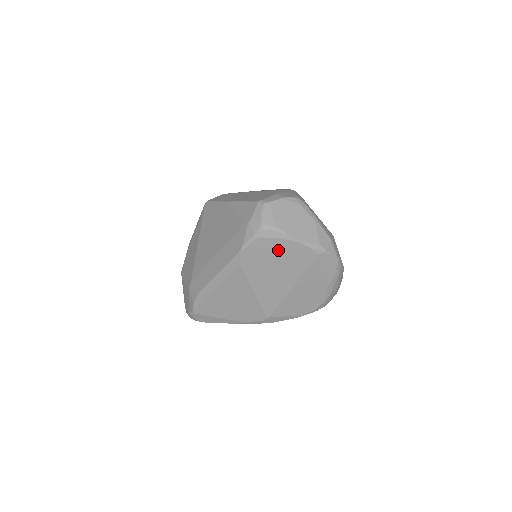
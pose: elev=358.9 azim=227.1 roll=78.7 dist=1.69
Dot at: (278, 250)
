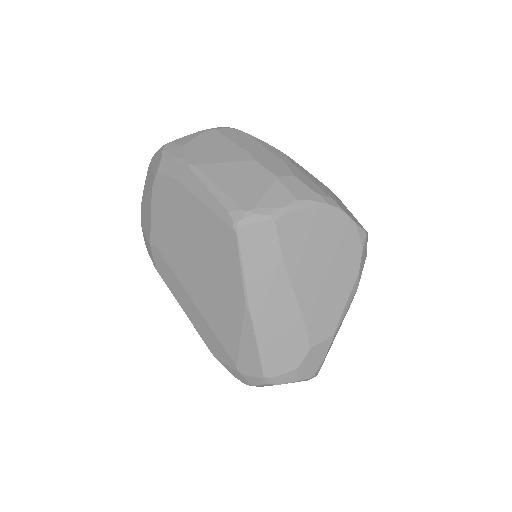
Dot at: occluded
